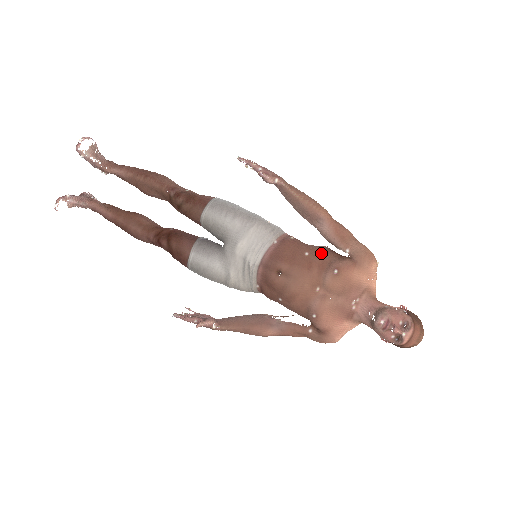
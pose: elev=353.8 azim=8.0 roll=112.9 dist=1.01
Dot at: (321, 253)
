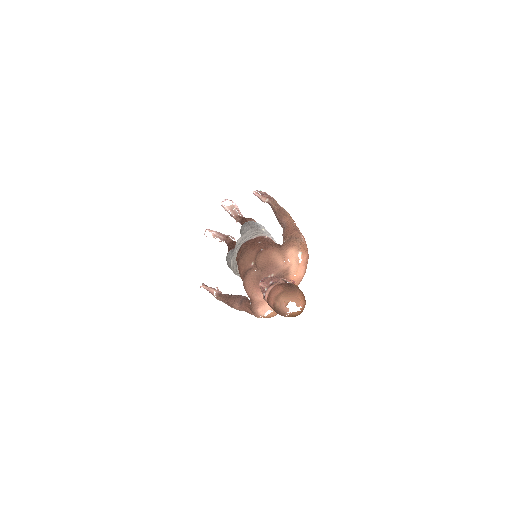
Dot at: (270, 243)
